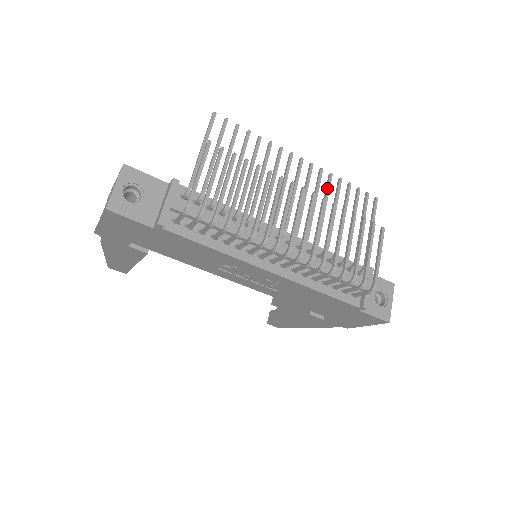
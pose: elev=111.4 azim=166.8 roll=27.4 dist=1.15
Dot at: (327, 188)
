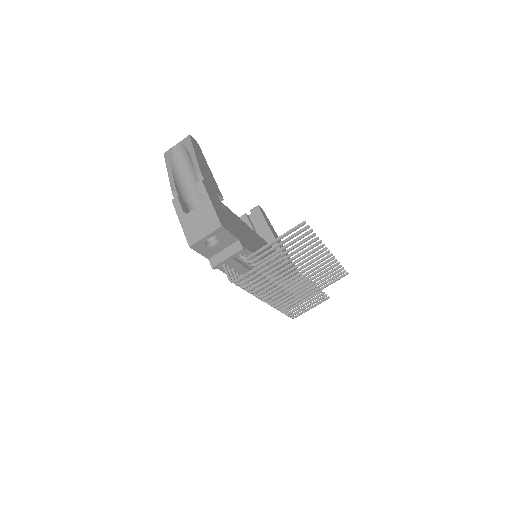
Dot at: (326, 267)
